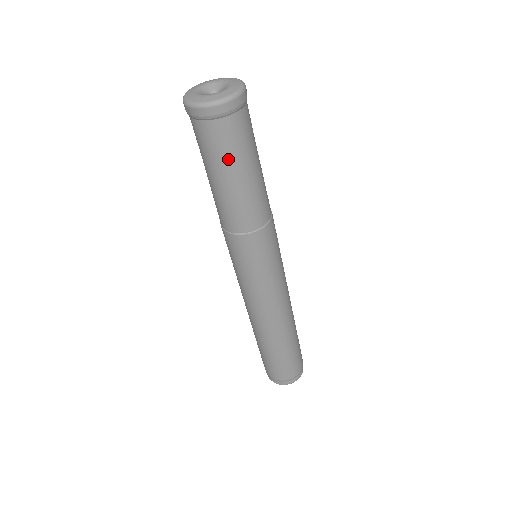
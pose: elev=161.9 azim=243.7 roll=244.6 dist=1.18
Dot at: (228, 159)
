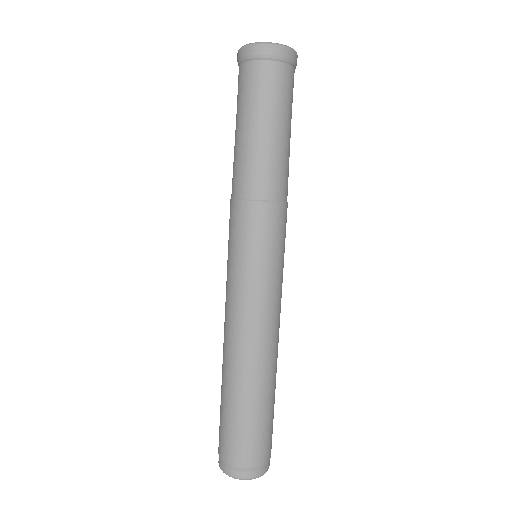
Dot at: (273, 106)
